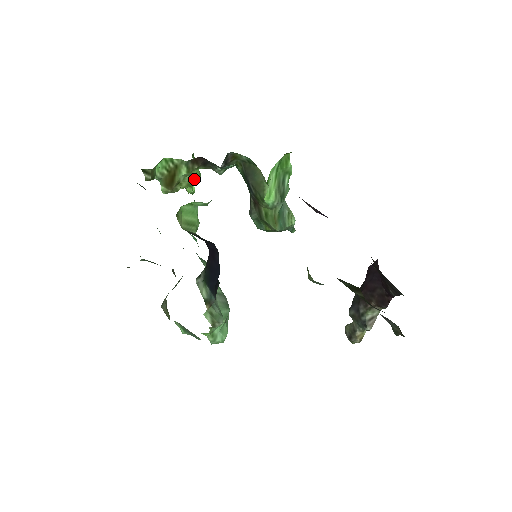
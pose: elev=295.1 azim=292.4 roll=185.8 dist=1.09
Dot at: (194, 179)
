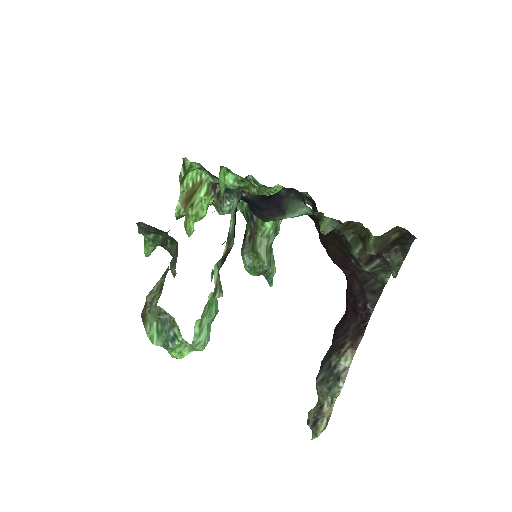
Dot at: (202, 211)
